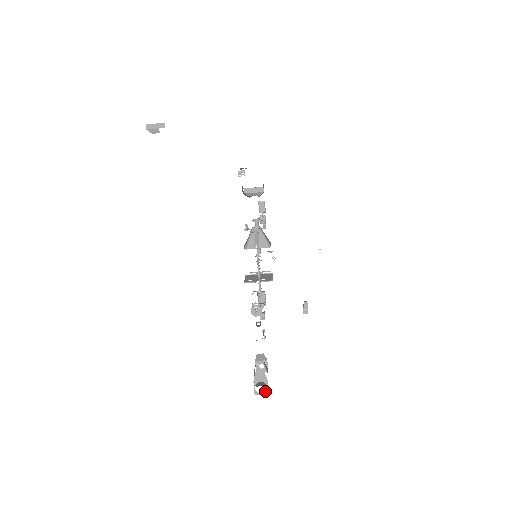
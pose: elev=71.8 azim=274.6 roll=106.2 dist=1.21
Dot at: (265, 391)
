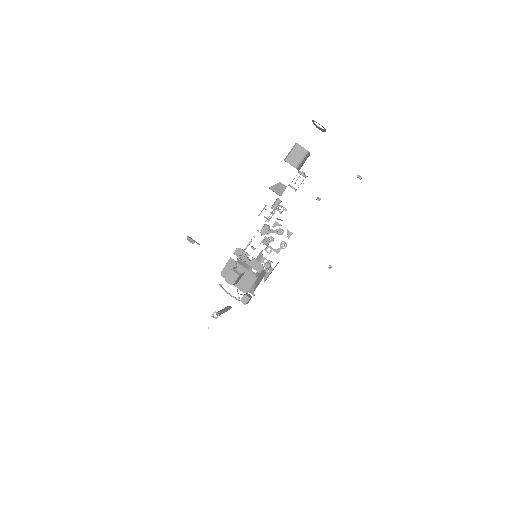
Dot at: occluded
